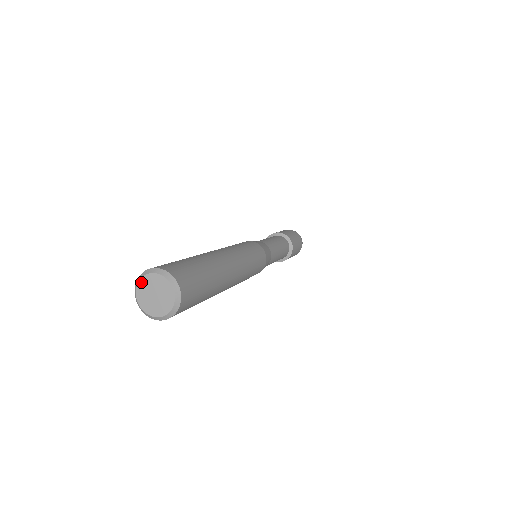
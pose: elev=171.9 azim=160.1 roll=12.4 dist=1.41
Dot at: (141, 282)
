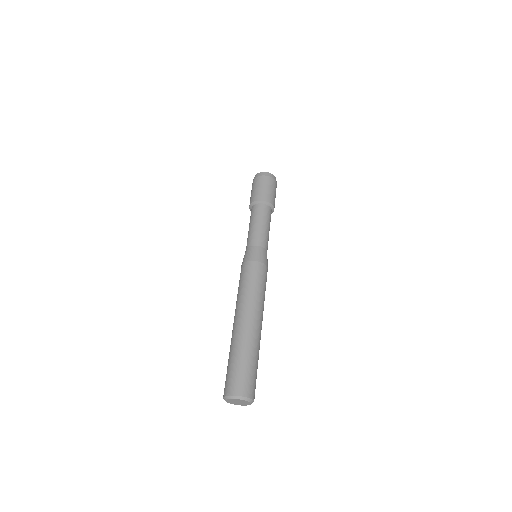
Dot at: (228, 400)
